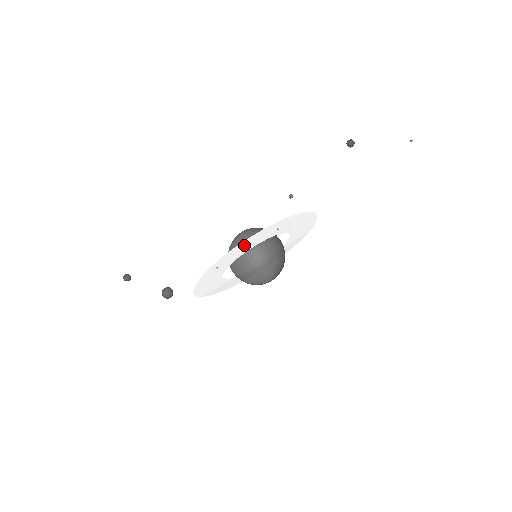
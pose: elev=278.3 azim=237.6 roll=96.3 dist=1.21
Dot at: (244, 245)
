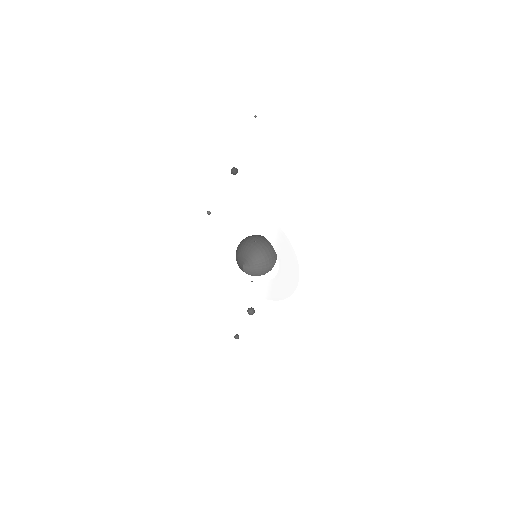
Dot at: (291, 280)
